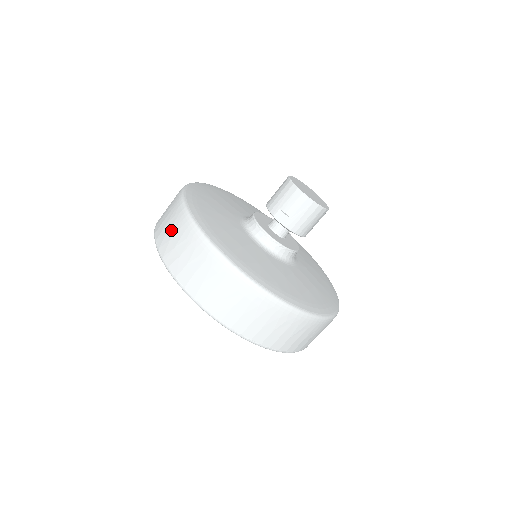
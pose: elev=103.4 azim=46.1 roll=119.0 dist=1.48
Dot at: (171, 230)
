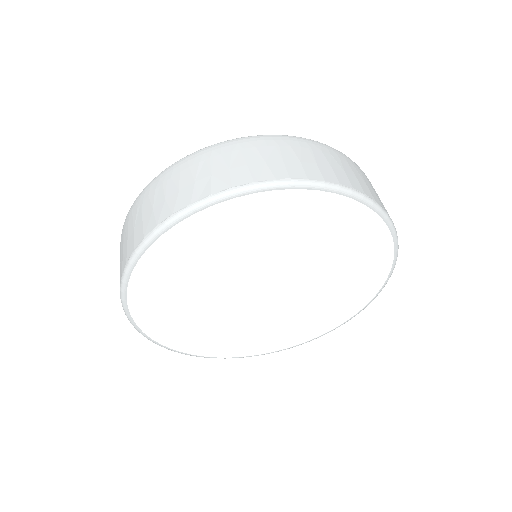
Dot at: (168, 190)
